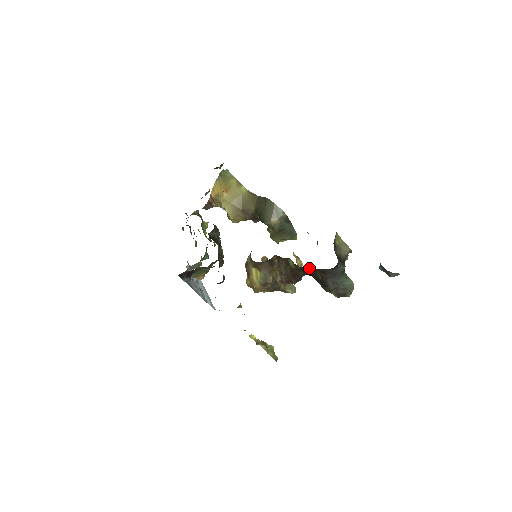
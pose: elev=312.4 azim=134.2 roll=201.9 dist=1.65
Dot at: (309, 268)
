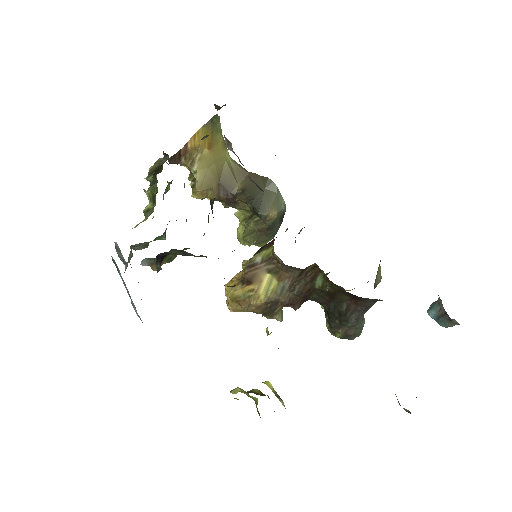
Dot at: (348, 293)
